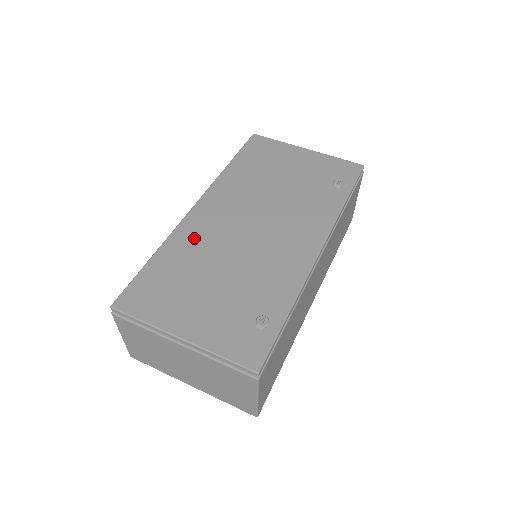
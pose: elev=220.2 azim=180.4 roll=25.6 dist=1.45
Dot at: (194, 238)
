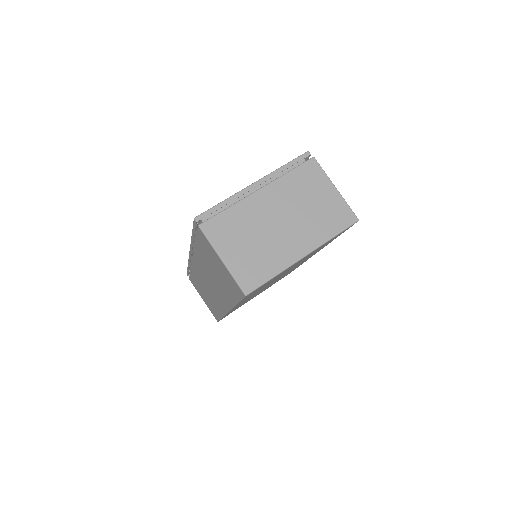
Dot at: occluded
